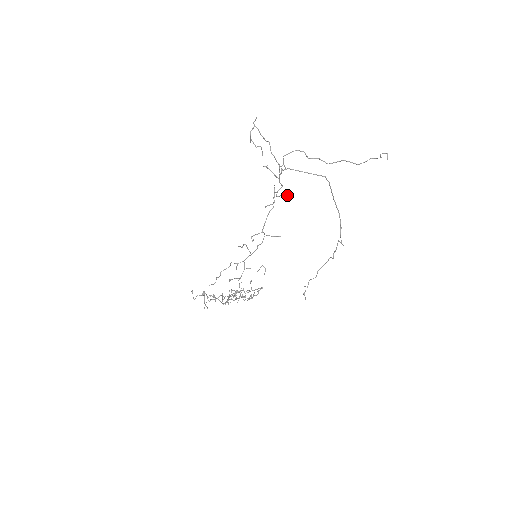
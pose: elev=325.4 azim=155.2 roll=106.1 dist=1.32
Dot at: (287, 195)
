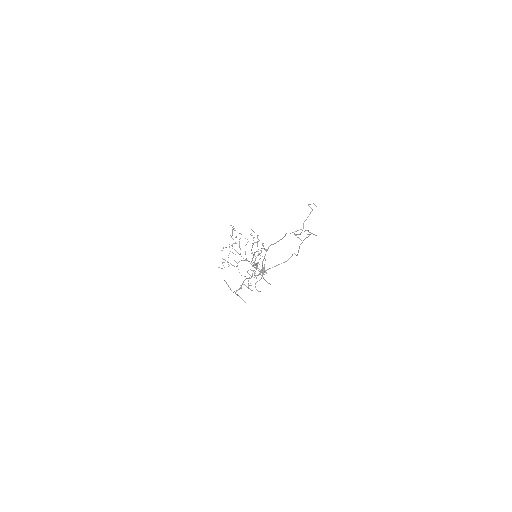
Dot at: (264, 256)
